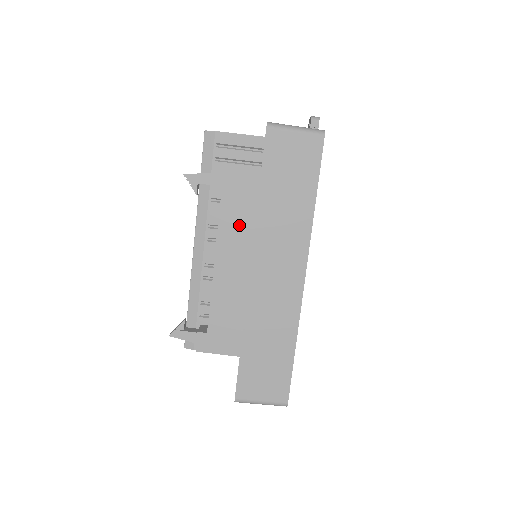
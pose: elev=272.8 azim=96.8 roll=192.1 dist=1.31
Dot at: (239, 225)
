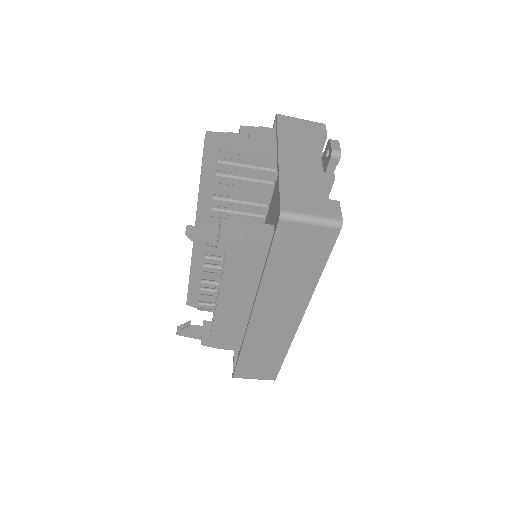
Dot at: (243, 278)
